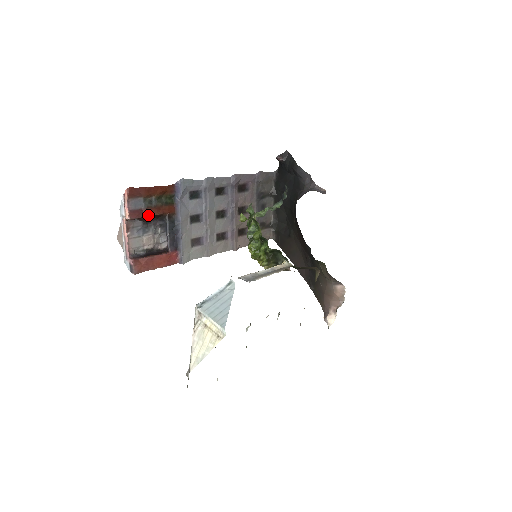
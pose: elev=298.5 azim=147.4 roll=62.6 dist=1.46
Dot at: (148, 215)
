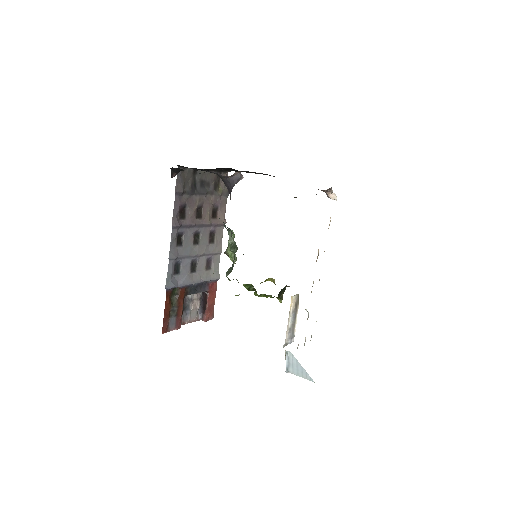
Dot at: (181, 313)
